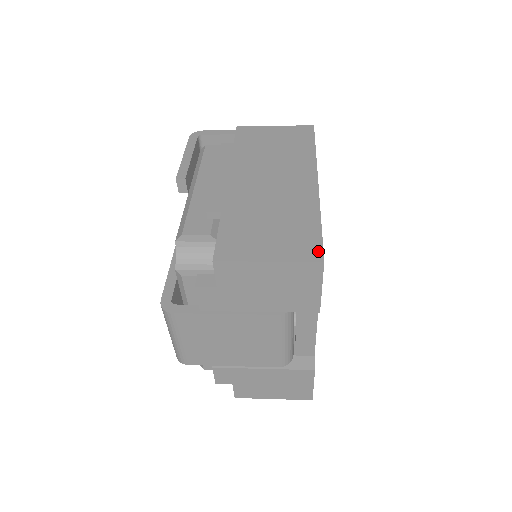
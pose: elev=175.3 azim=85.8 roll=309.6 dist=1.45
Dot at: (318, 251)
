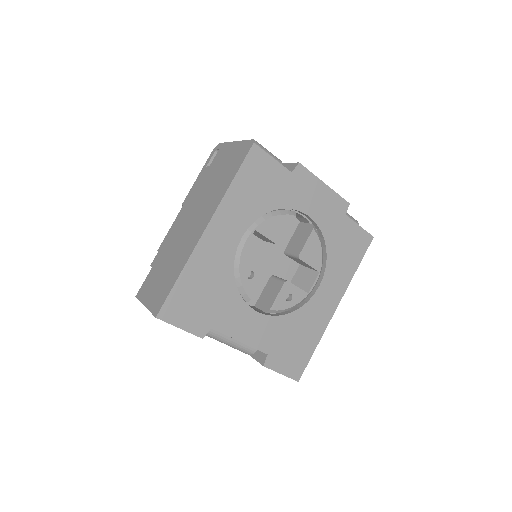
Dot at: (160, 306)
